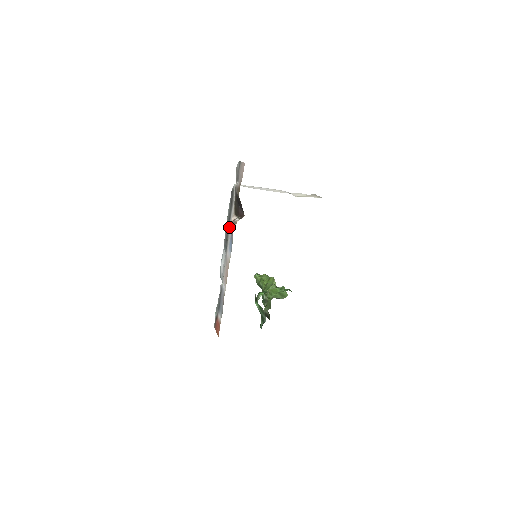
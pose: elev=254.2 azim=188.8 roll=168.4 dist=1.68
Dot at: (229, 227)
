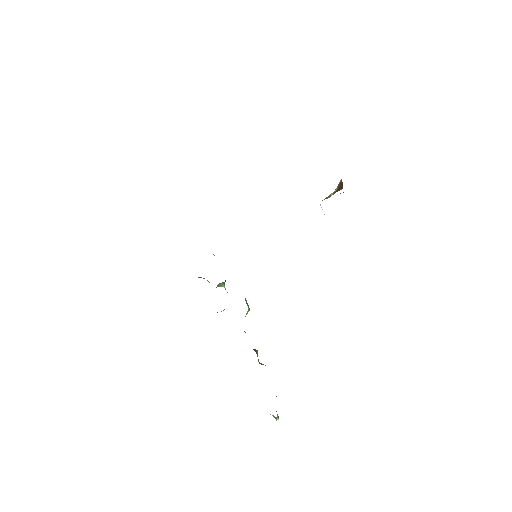
Dot at: occluded
